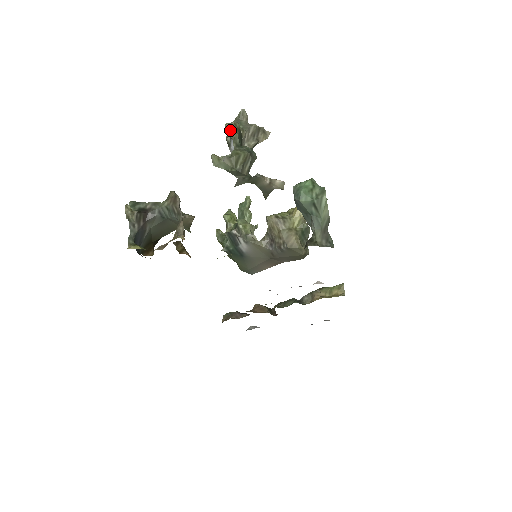
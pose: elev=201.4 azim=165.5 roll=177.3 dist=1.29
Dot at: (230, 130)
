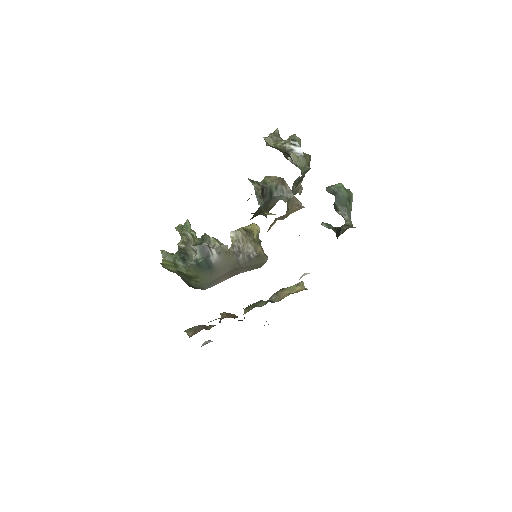
Dot at: (298, 138)
